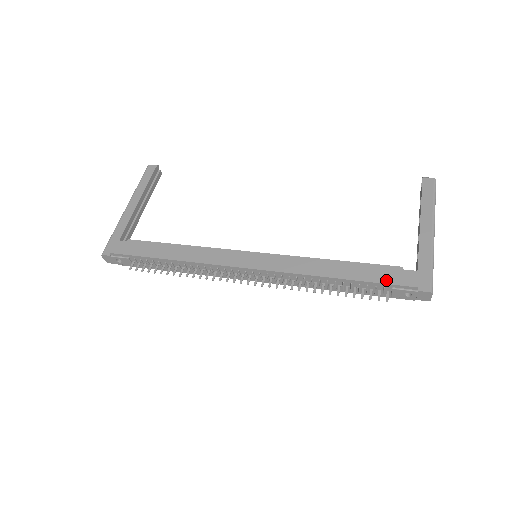
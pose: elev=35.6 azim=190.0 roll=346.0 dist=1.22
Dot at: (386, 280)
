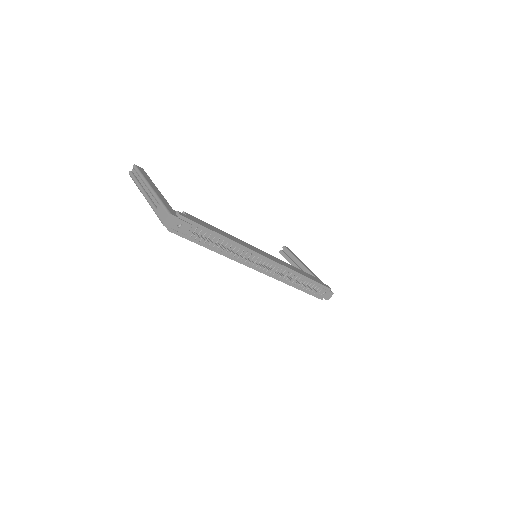
Dot at: (320, 283)
